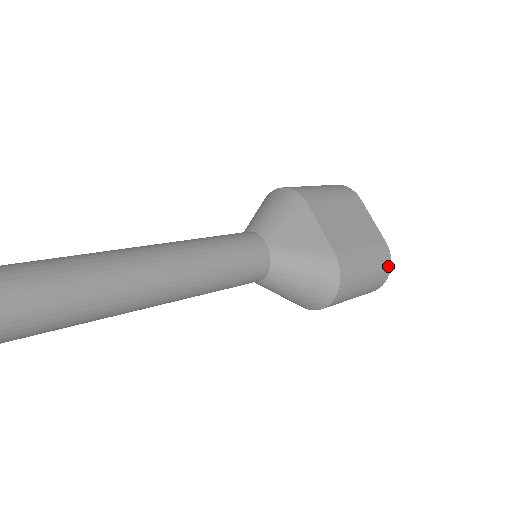
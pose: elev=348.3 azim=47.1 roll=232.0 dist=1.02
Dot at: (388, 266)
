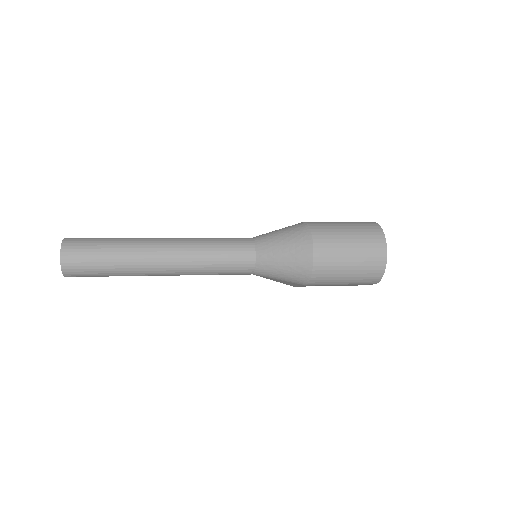
Dot at: (376, 227)
